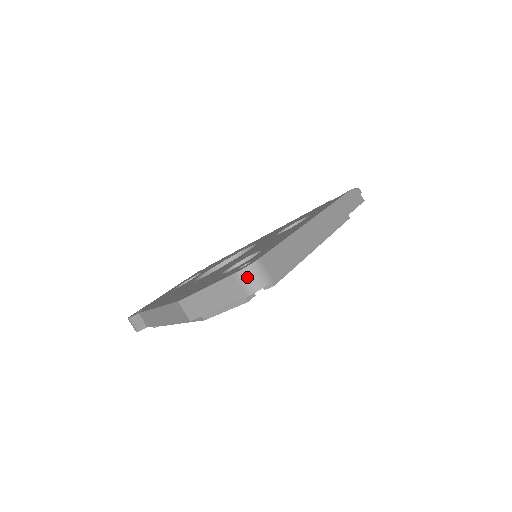
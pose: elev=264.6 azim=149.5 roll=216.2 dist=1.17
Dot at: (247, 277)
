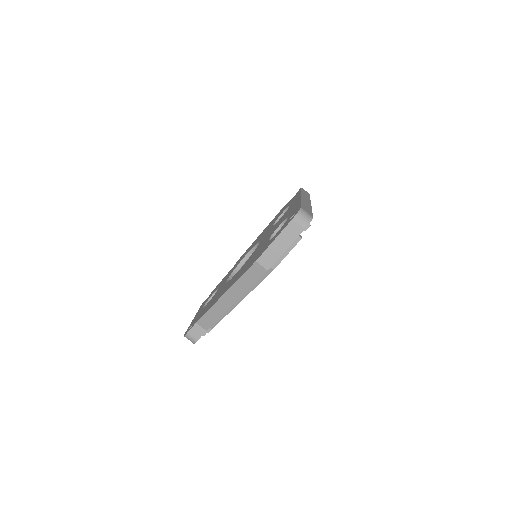
Dot at: (301, 217)
